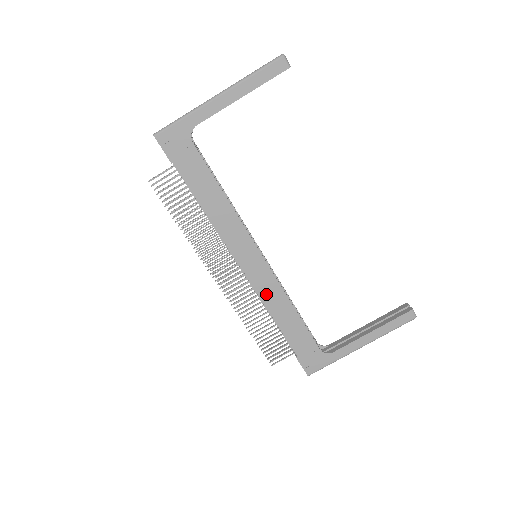
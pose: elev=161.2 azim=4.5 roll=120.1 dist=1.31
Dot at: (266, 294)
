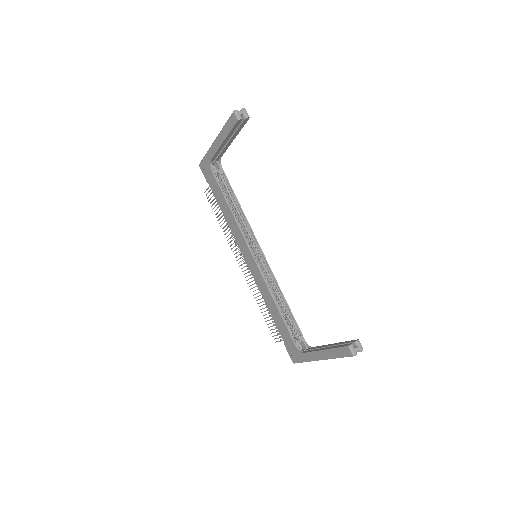
Dot at: (260, 286)
